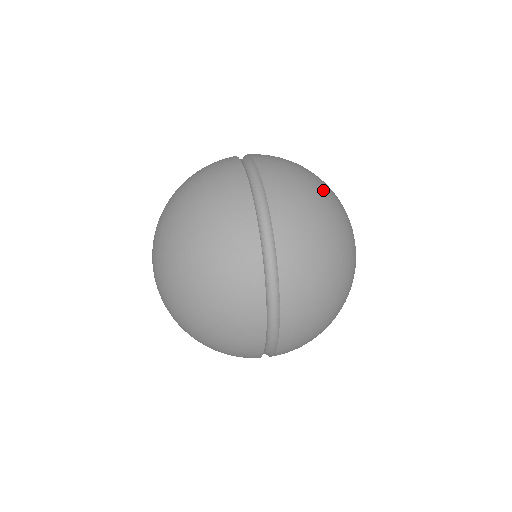
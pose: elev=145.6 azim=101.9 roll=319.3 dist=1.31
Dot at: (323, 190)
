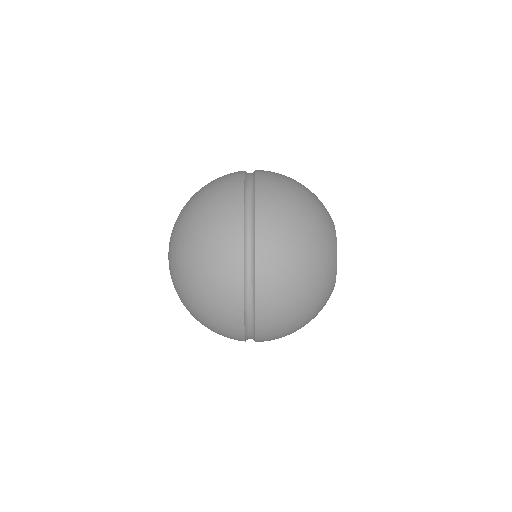
Dot at: (311, 298)
